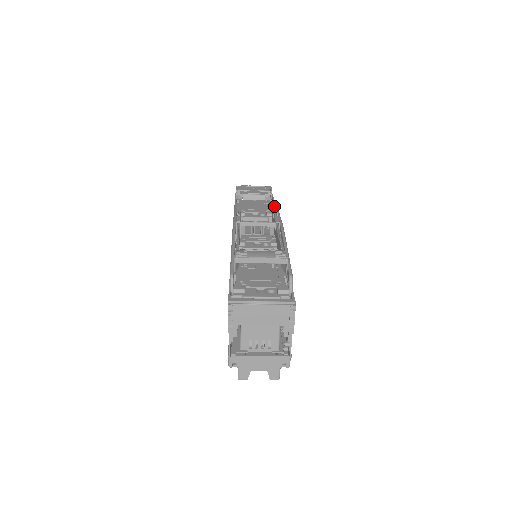
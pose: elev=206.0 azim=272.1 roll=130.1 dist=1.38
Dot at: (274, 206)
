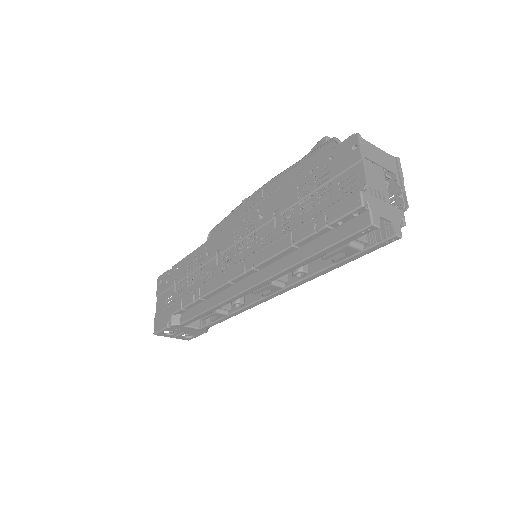
Dot at: occluded
